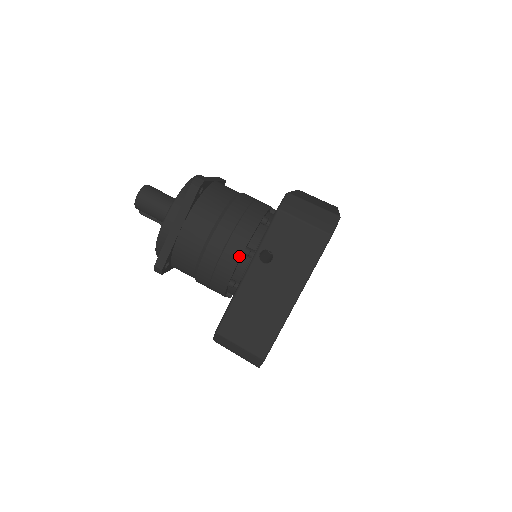
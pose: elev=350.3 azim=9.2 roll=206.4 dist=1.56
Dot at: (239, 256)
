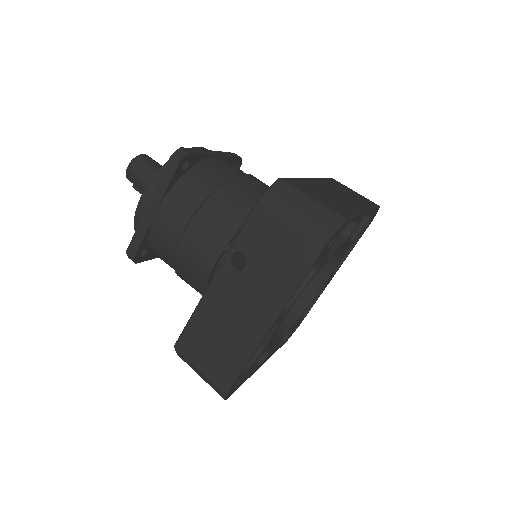
Dot at: (218, 254)
